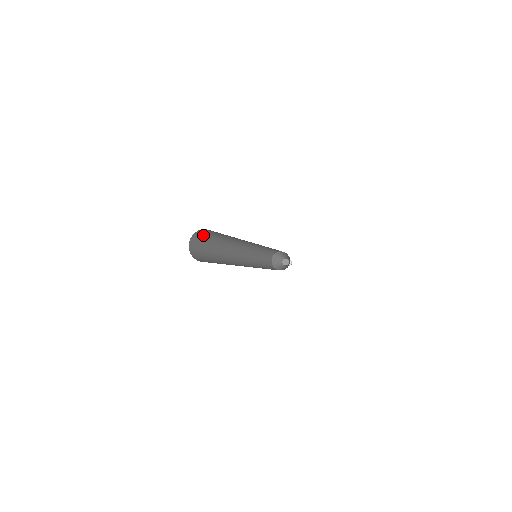
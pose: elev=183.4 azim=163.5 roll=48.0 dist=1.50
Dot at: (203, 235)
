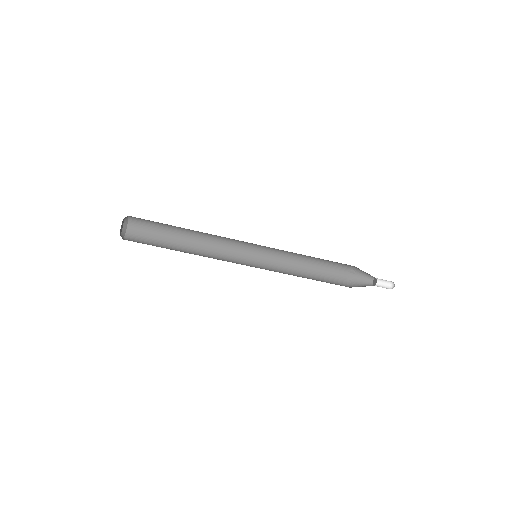
Dot at: (144, 228)
